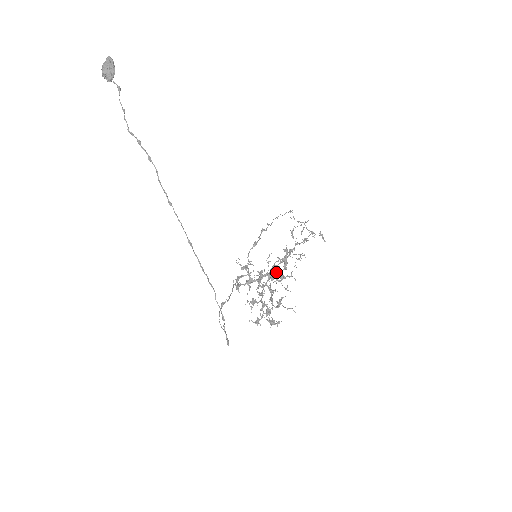
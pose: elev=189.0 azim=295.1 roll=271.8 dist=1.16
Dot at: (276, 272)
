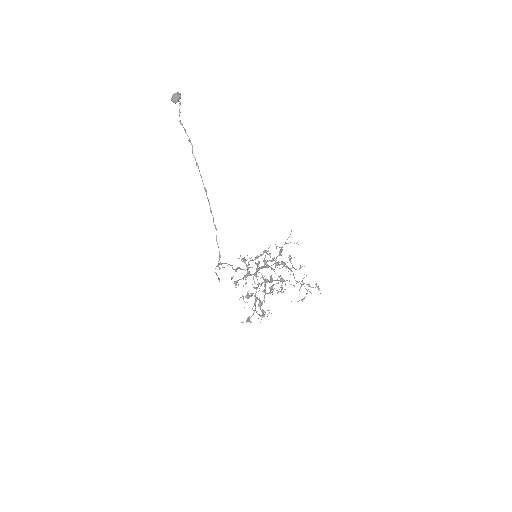
Dot at: (272, 260)
